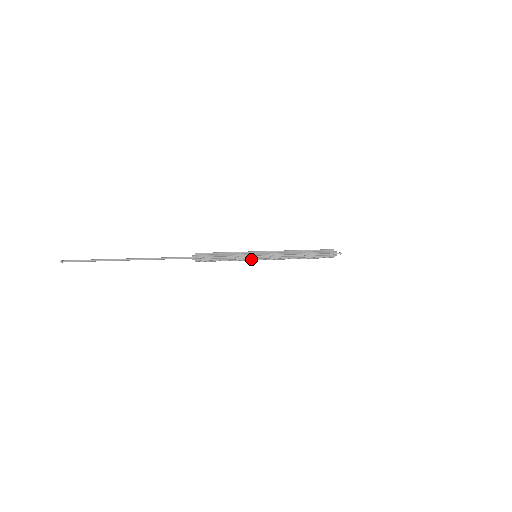
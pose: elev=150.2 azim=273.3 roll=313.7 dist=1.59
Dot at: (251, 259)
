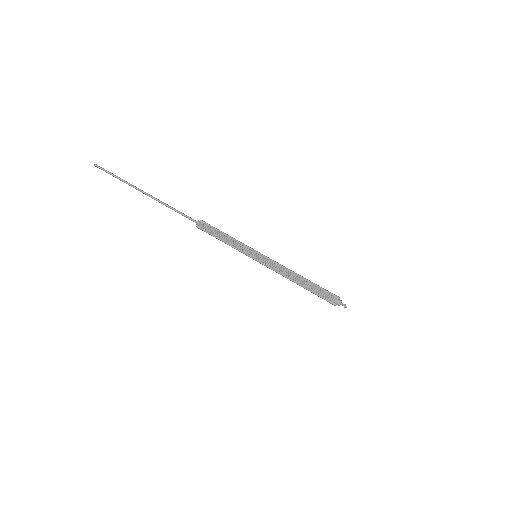
Dot at: (249, 256)
